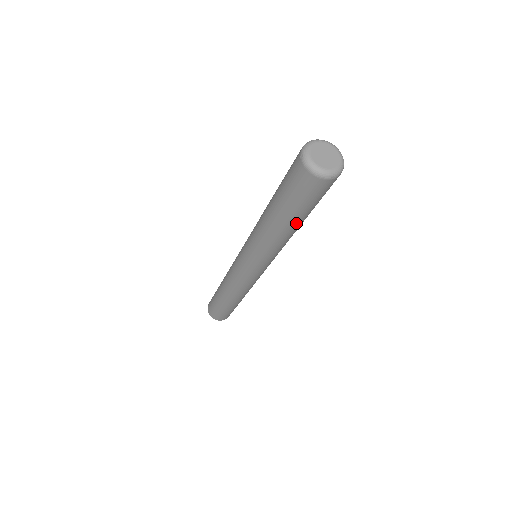
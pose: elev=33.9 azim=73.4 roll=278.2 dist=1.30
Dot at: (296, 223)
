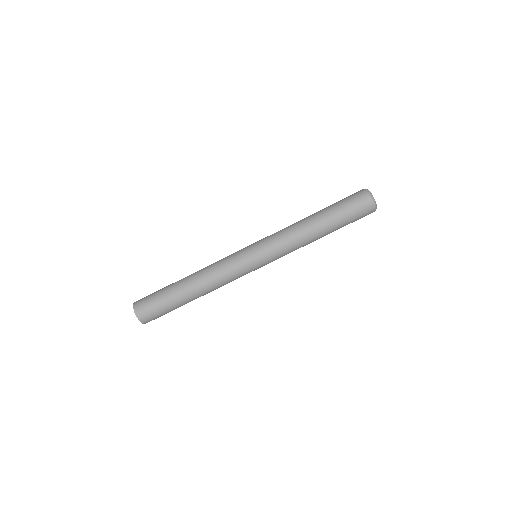
Dot at: (330, 231)
